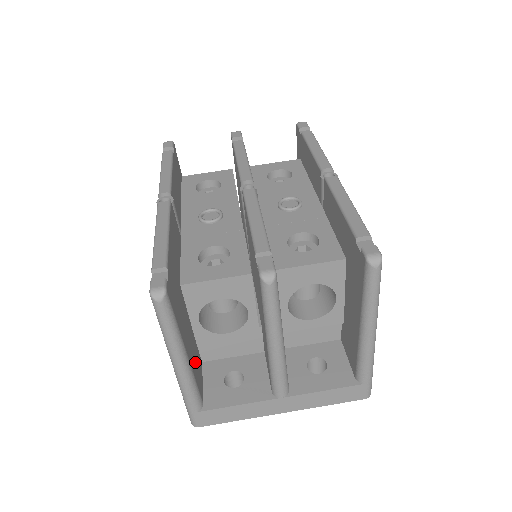
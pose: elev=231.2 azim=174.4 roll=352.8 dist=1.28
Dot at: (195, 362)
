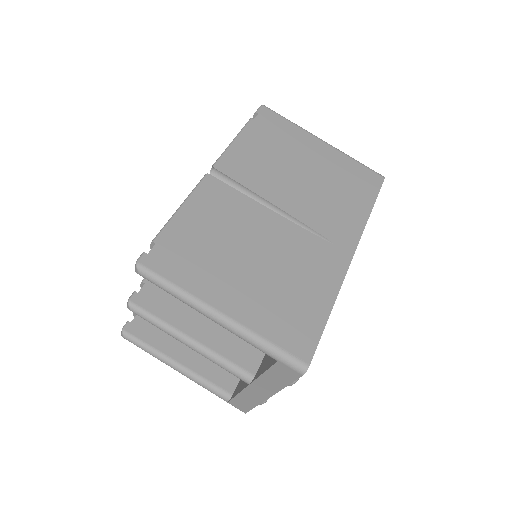
Dot at: (213, 364)
